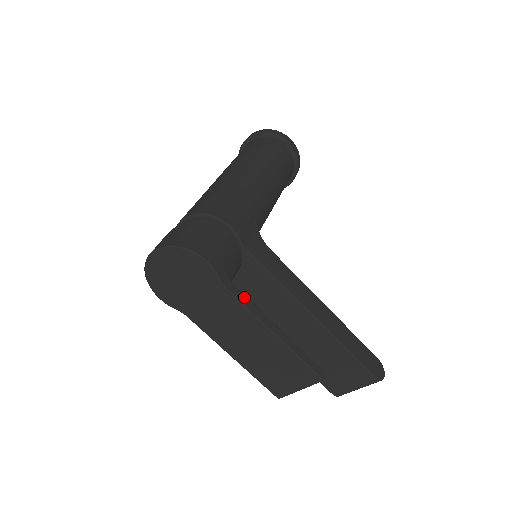
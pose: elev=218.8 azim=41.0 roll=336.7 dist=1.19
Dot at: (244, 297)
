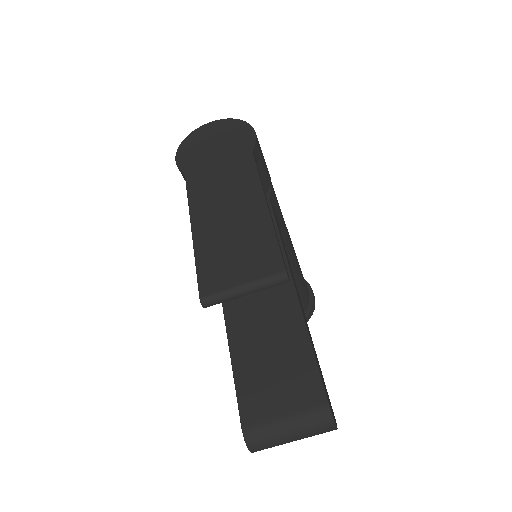
Dot at: occluded
